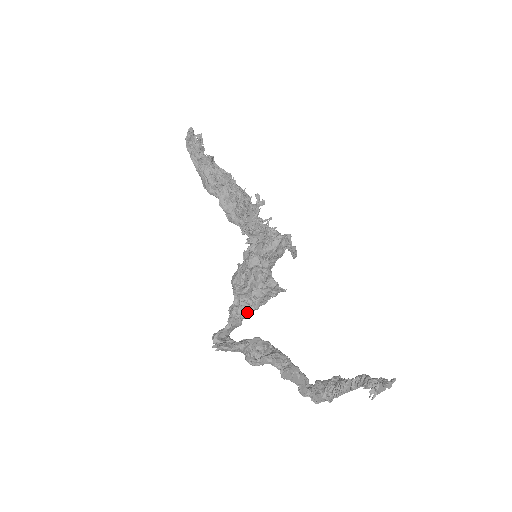
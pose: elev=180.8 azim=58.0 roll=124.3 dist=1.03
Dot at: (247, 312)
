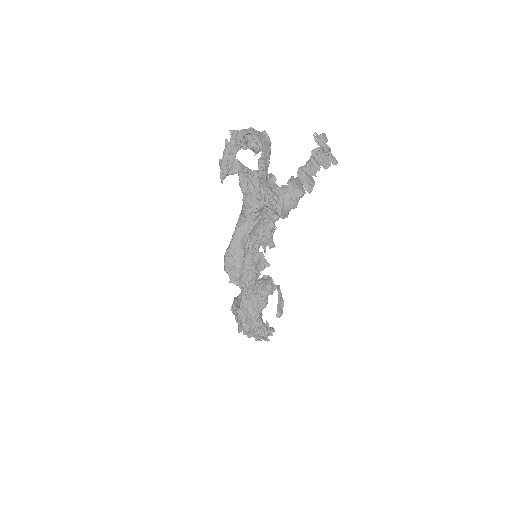
Dot at: (250, 171)
